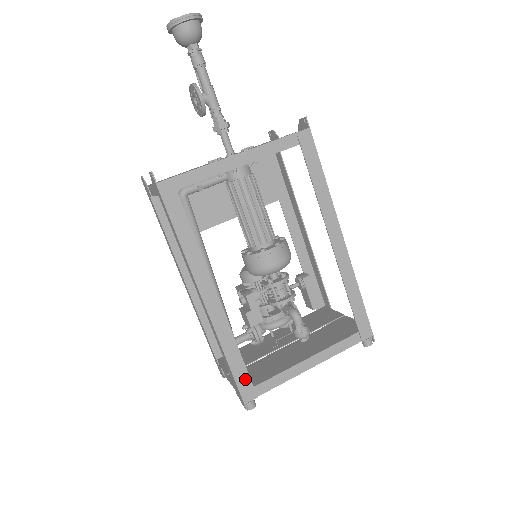
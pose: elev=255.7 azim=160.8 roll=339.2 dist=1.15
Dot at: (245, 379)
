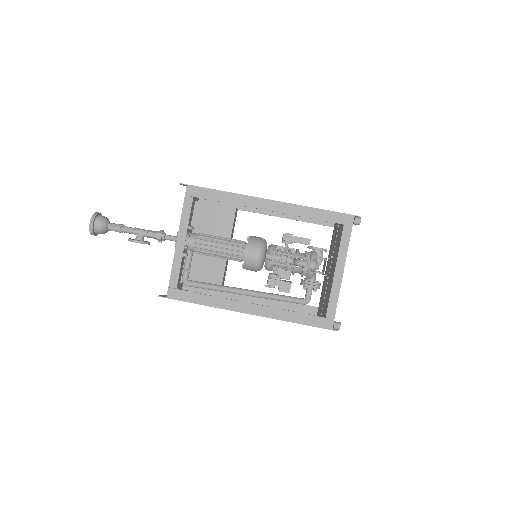
Dot at: (316, 320)
